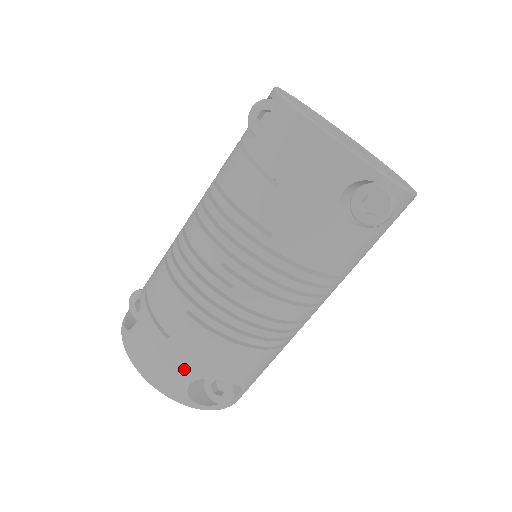
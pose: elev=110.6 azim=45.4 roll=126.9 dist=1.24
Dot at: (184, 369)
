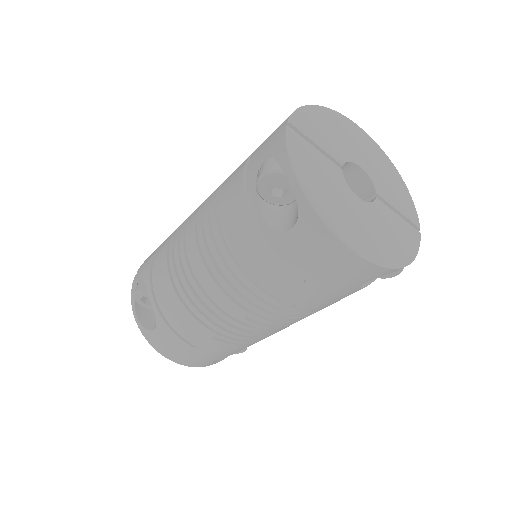
Dot at: (210, 358)
